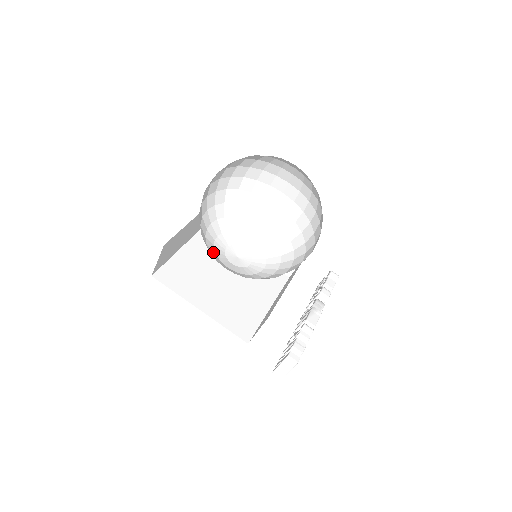
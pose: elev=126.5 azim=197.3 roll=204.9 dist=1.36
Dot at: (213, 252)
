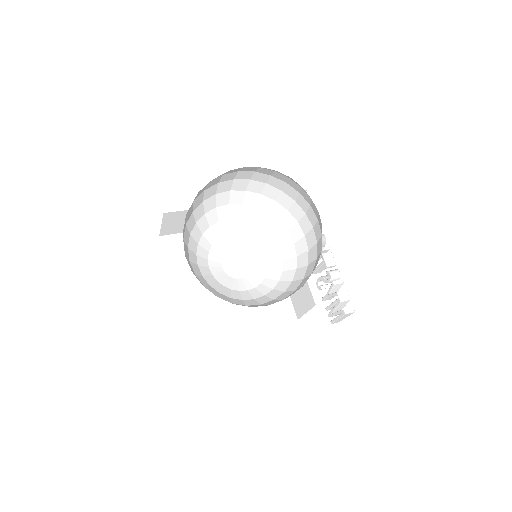
Dot at: (226, 291)
